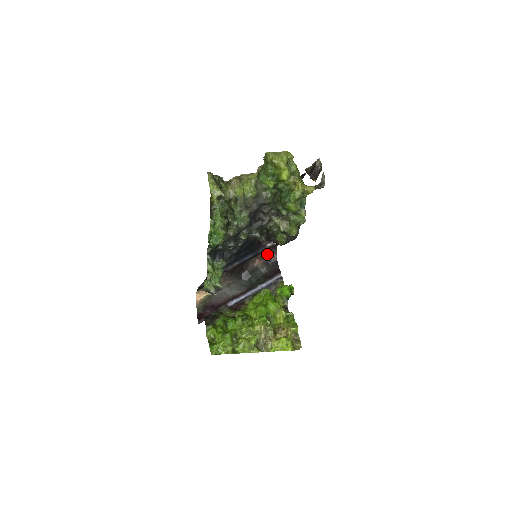
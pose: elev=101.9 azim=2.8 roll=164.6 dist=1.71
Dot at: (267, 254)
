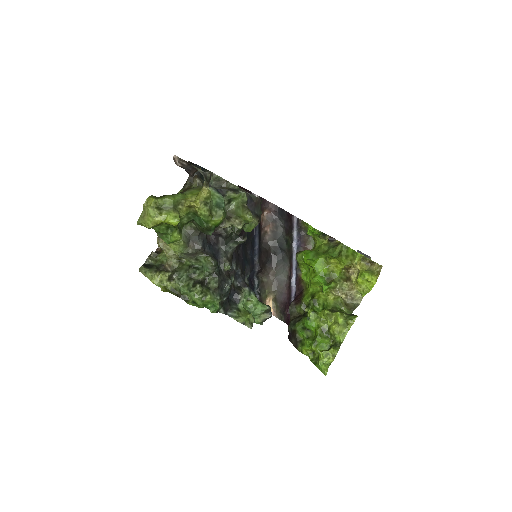
Dot at: (266, 213)
